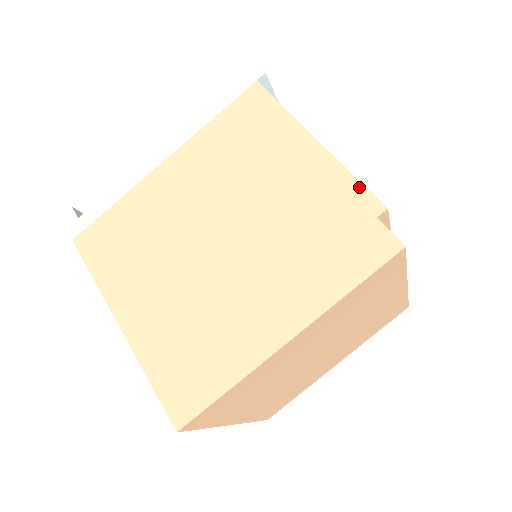
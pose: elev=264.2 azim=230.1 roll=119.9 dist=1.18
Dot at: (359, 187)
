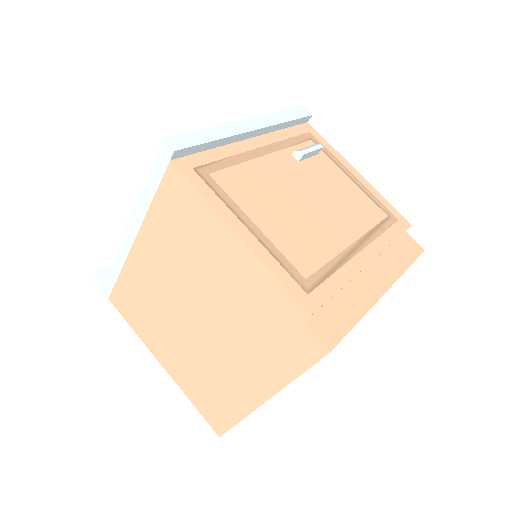
Dot at: (284, 291)
